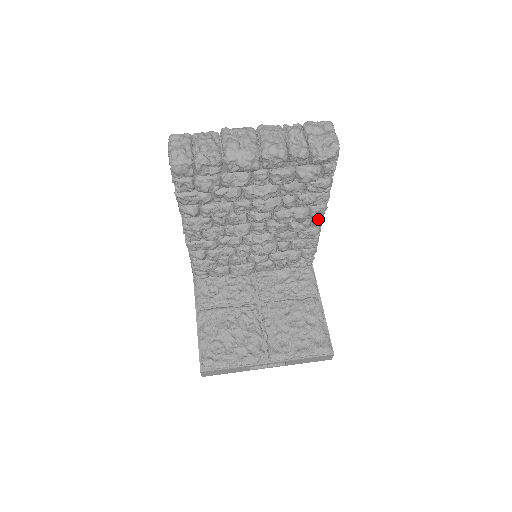
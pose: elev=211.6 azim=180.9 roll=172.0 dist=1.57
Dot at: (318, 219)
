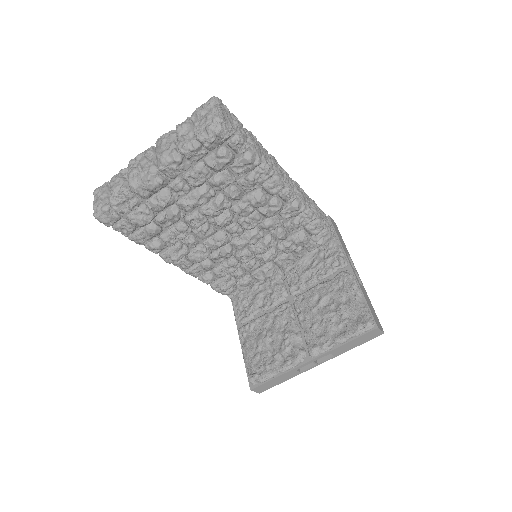
Dot at: (283, 193)
